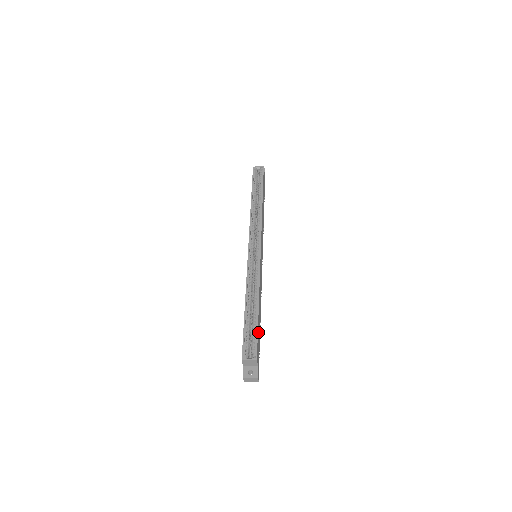
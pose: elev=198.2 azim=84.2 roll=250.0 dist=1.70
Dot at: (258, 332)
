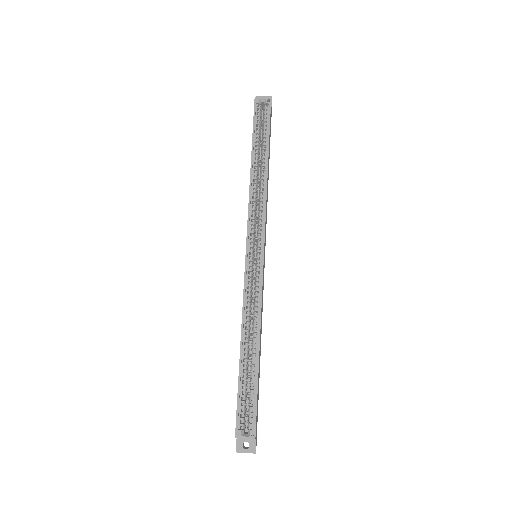
Dot at: (257, 391)
